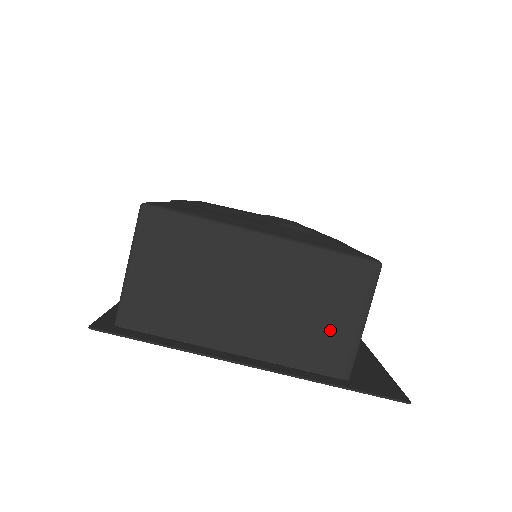
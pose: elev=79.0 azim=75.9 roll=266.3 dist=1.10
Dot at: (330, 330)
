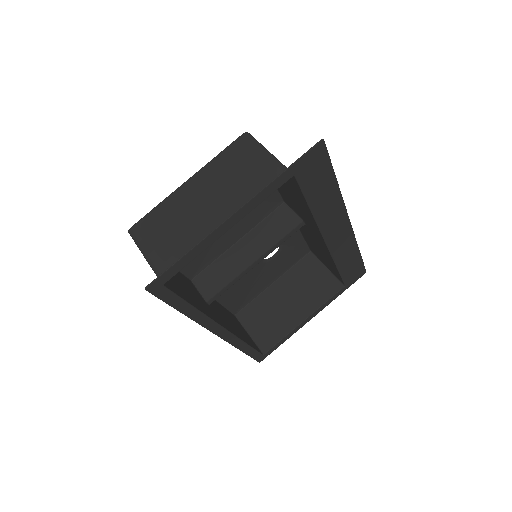
Dot at: (257, 171)
